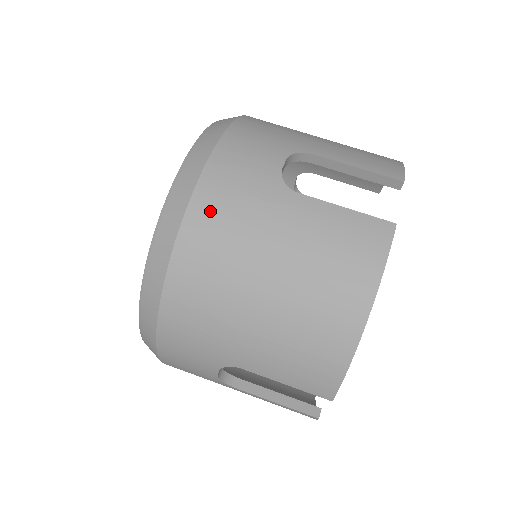
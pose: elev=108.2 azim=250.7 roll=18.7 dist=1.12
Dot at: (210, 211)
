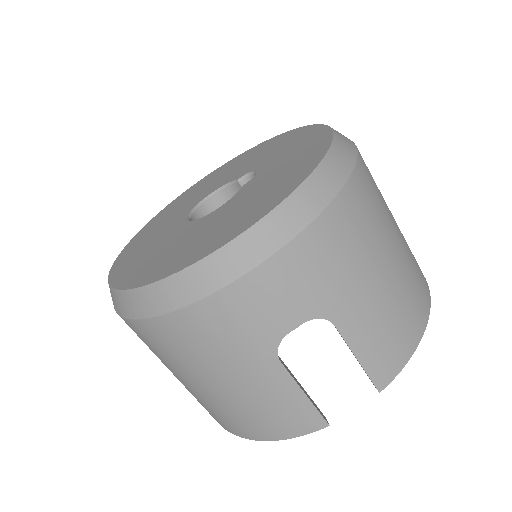
Dot at: (196, 326)
